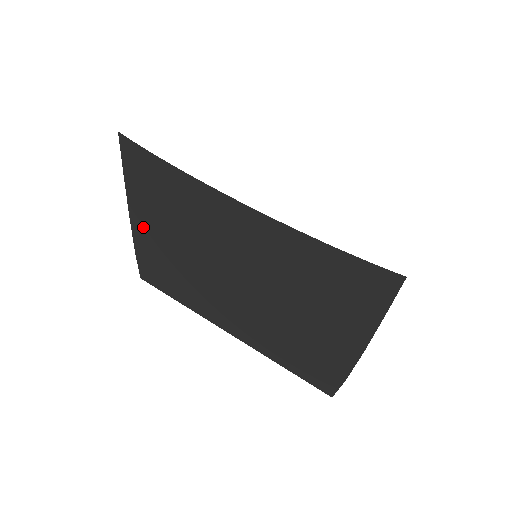
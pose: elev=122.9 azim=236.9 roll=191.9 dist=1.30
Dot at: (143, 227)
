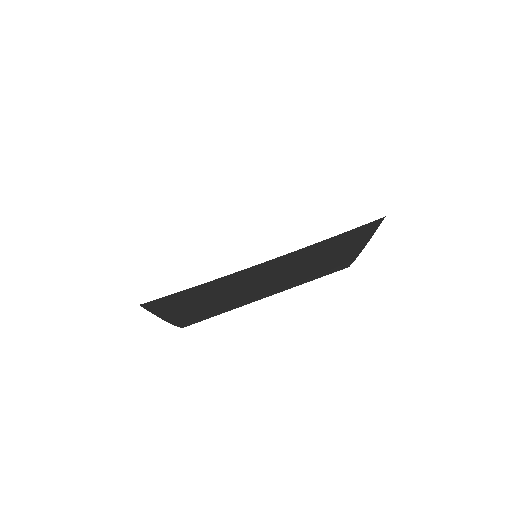
Dot at: (178, 315)
